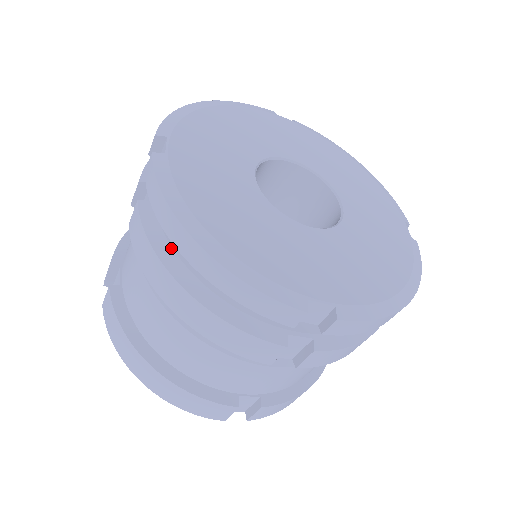
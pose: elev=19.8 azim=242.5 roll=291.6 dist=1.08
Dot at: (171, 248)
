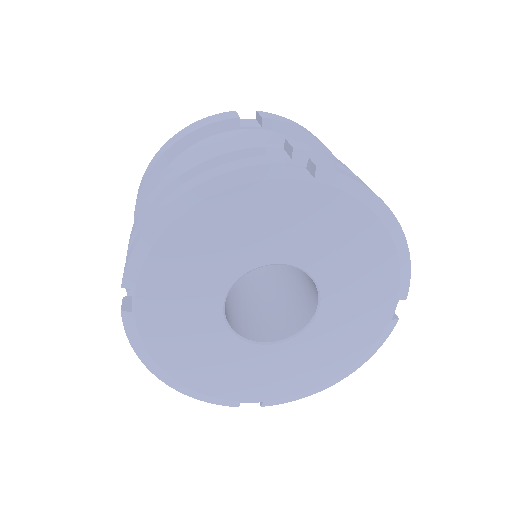
Dot at: occluded
